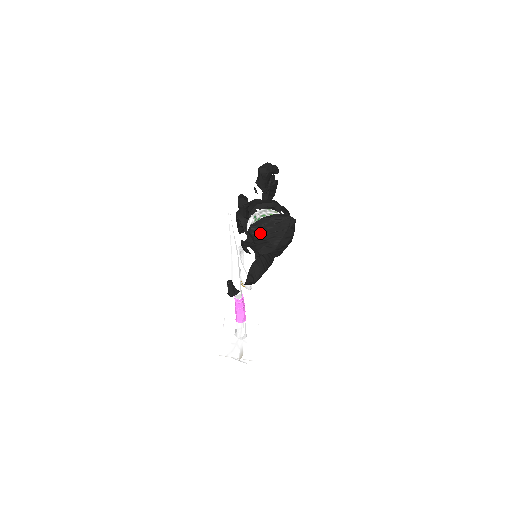
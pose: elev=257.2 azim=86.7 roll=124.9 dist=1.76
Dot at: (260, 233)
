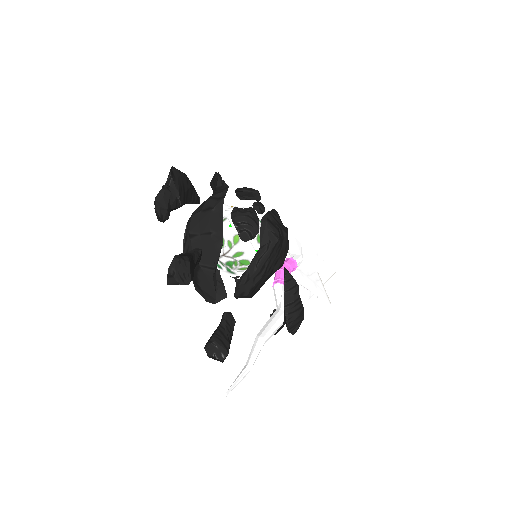
Dot at: (254, 291)
